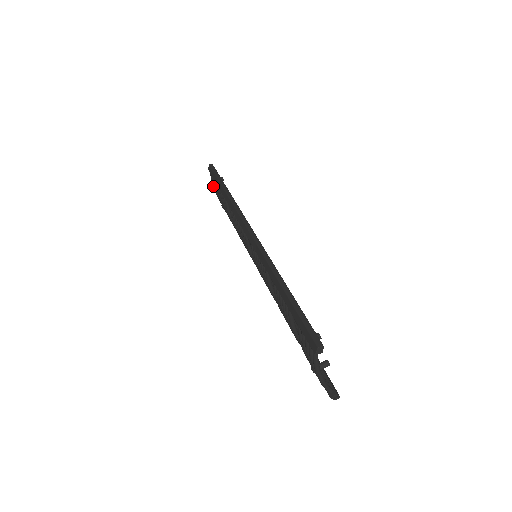
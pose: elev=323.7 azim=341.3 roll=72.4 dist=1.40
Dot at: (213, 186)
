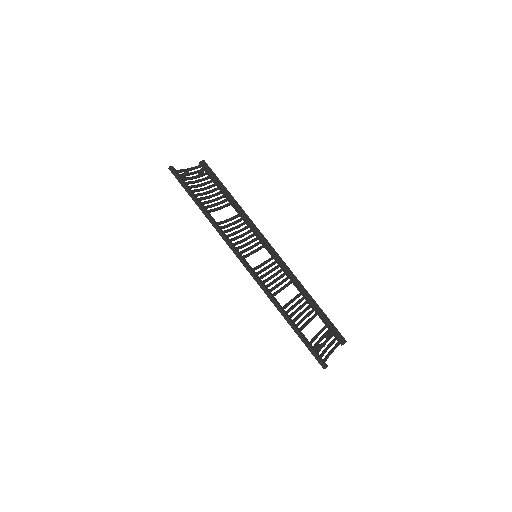
Dot at: occluded
